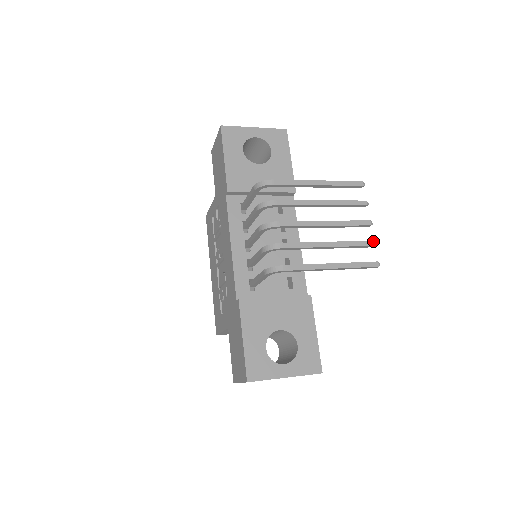
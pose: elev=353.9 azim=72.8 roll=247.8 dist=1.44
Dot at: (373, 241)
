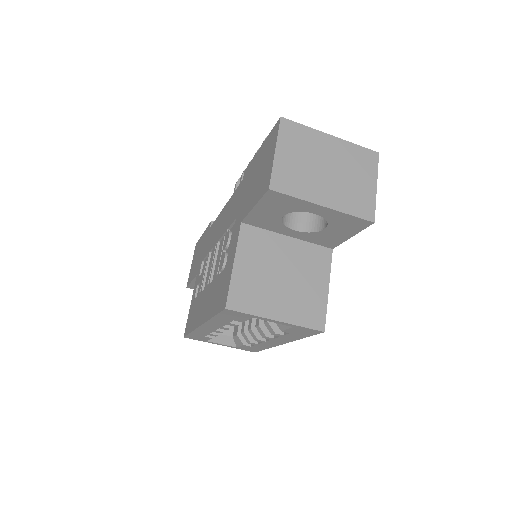
Dot at: occluded
